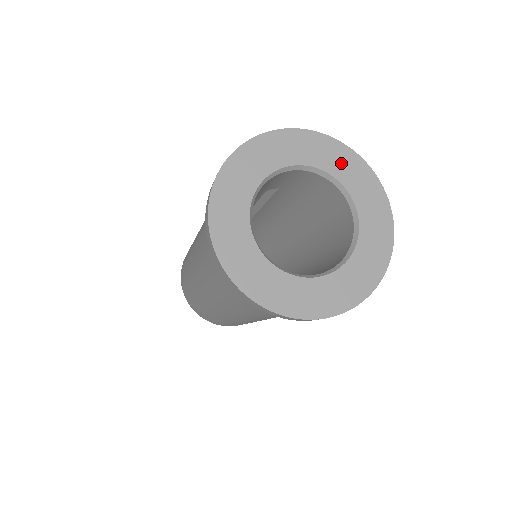
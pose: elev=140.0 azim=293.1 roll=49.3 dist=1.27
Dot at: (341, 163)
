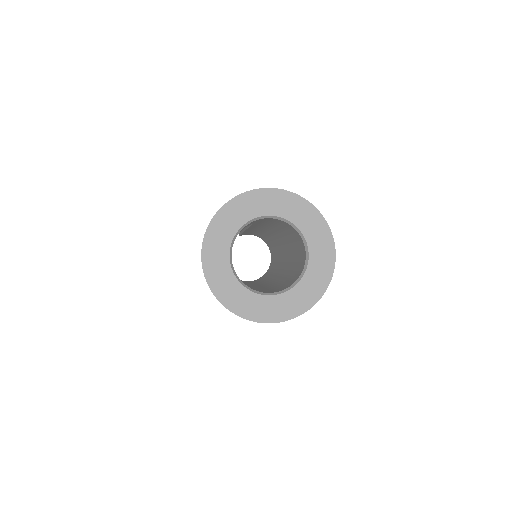
Dot at: (287, 206)
